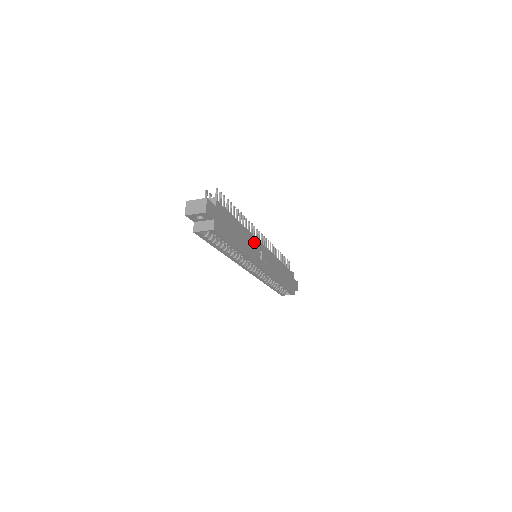
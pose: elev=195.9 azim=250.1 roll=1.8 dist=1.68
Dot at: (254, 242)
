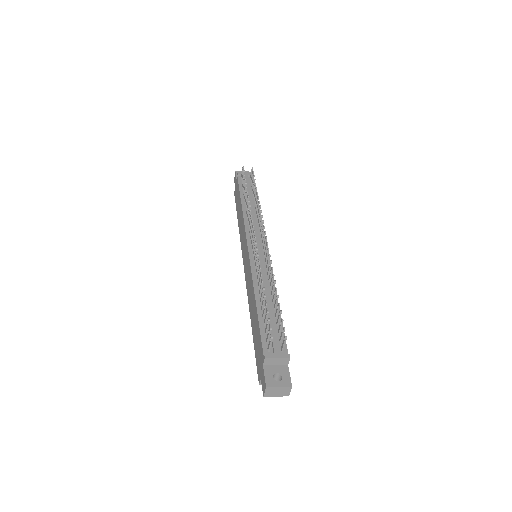
Dot at: occluded
